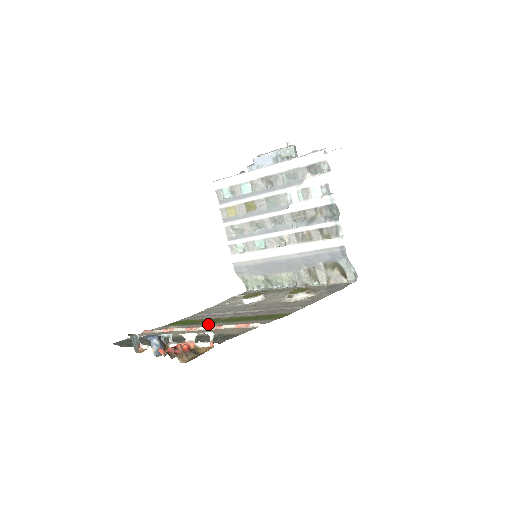
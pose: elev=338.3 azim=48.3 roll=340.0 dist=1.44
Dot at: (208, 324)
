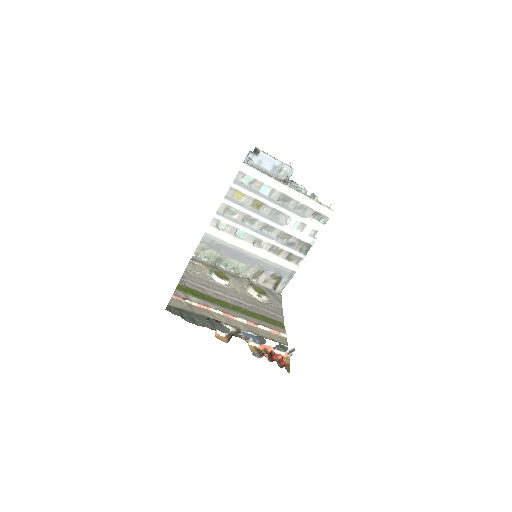
Dot at: (231, 311)
